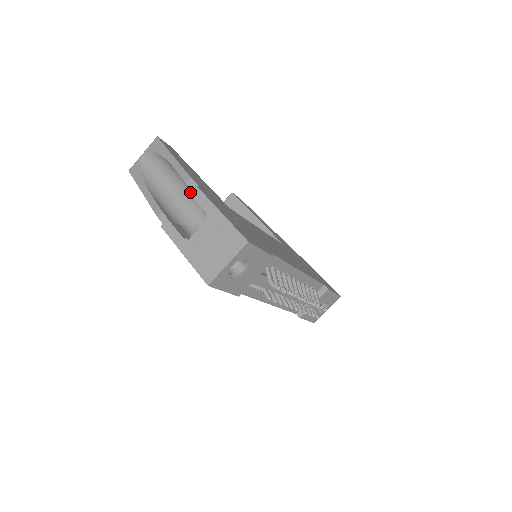
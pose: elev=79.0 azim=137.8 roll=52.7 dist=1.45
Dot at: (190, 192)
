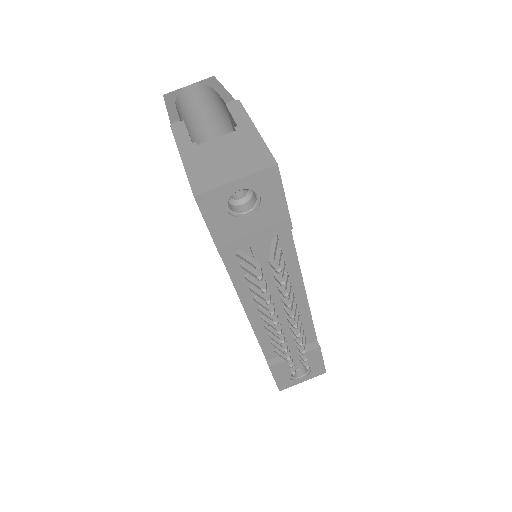
Dot at: (228, 103)
